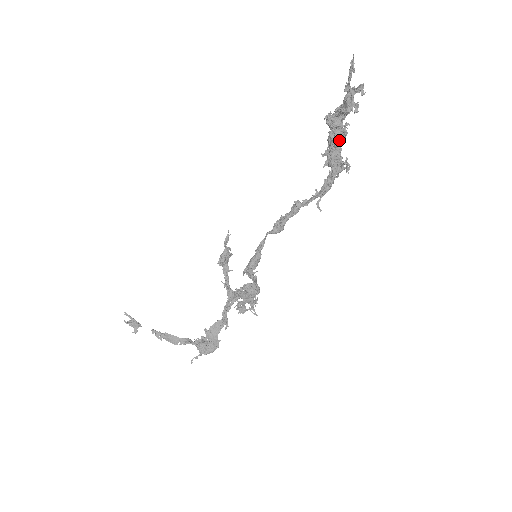
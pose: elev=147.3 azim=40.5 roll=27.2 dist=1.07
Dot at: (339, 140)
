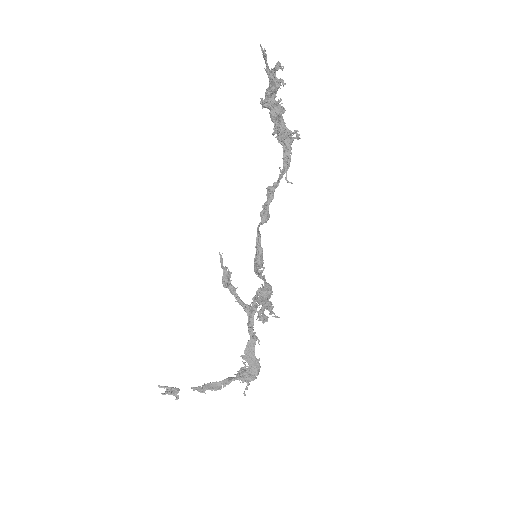
Dot at: (281, 114)
